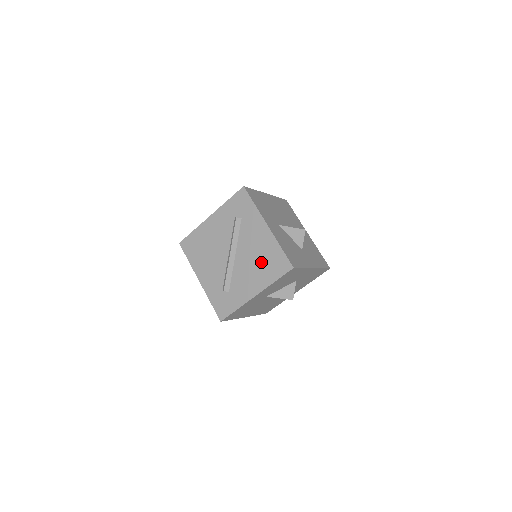
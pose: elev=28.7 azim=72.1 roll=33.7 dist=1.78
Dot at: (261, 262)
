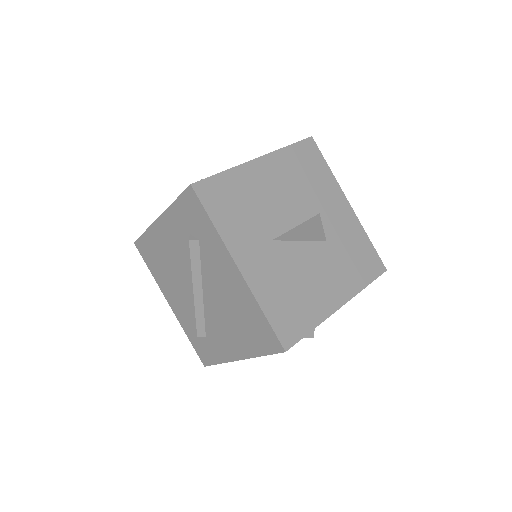
Dot at: (238, 320)
